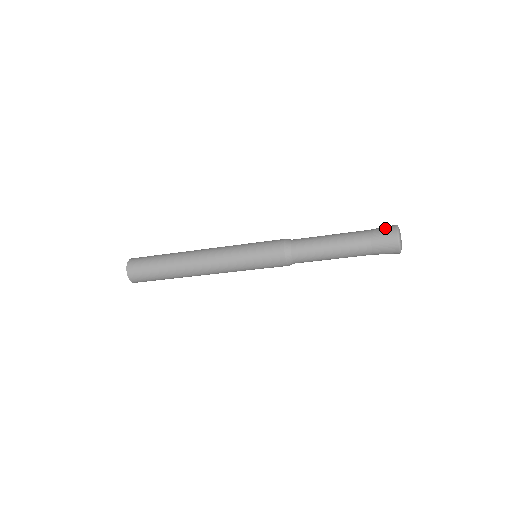
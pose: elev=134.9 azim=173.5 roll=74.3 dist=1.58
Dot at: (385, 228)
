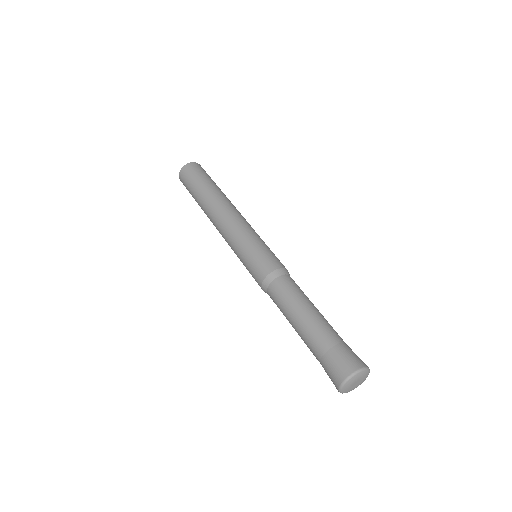
Dot at: (350, 358)
